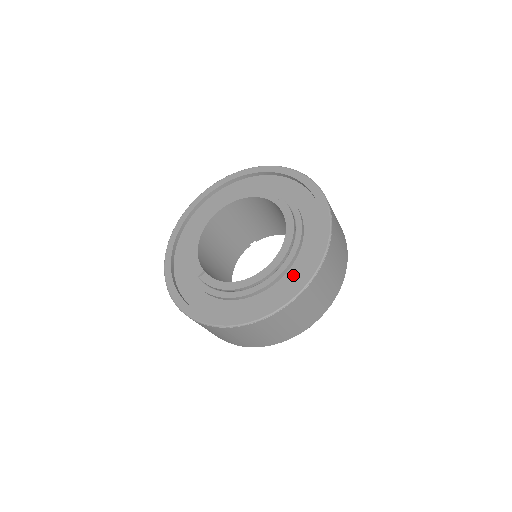
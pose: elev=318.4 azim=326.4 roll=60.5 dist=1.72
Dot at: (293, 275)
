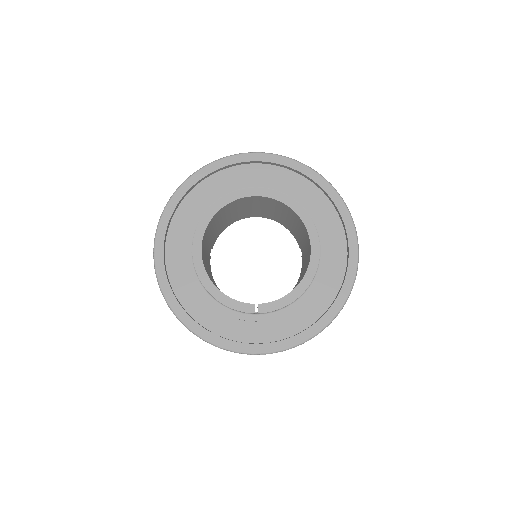
Dot at: (333, 239)
